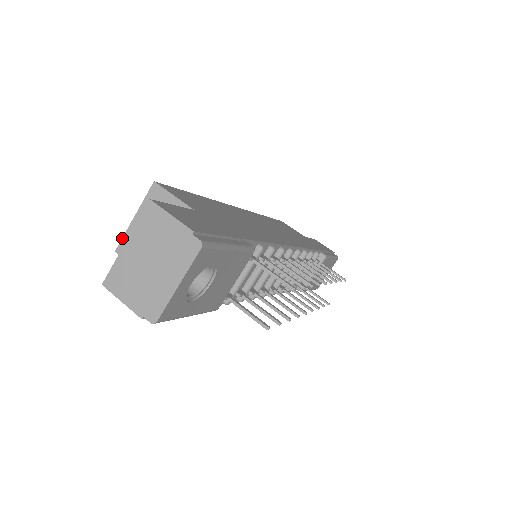
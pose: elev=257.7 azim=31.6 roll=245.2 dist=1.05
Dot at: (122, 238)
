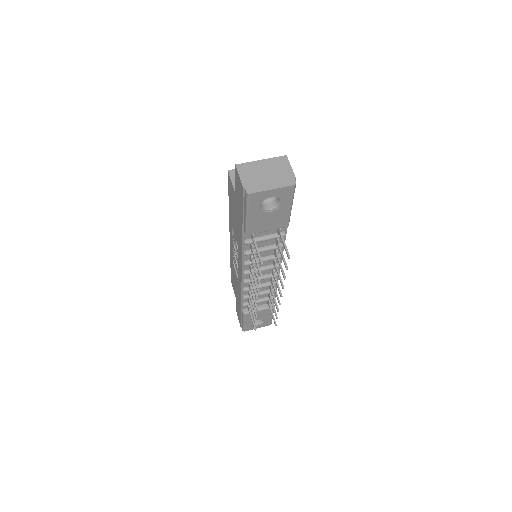
Dot at: occluded
